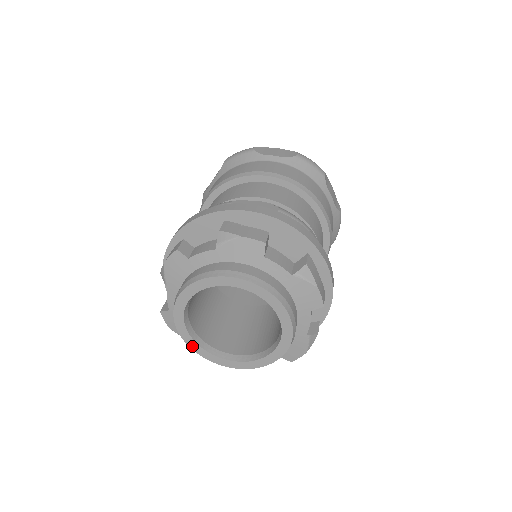
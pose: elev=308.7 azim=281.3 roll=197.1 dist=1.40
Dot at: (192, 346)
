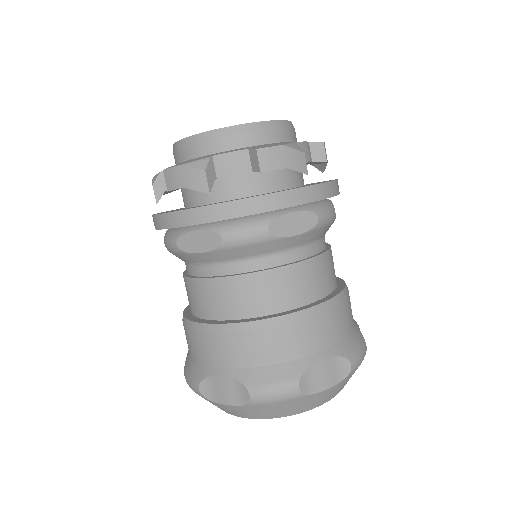
Dot at: occluded
